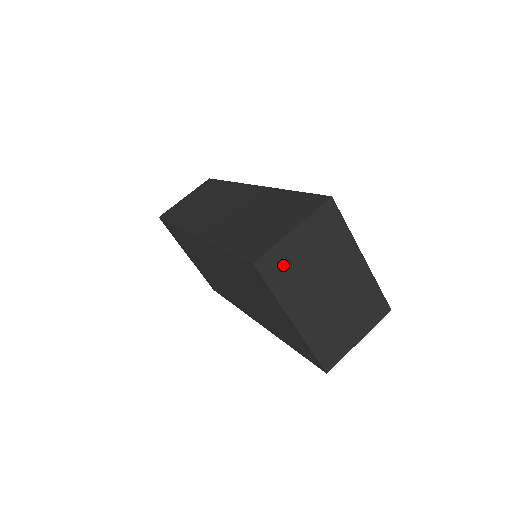
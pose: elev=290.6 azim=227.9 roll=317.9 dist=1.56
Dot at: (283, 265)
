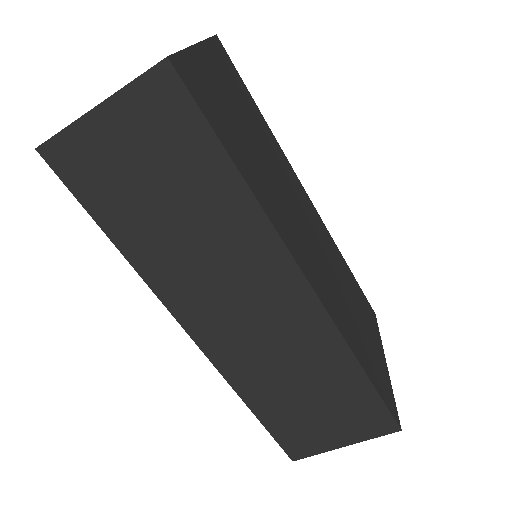
Dot at: occluded
